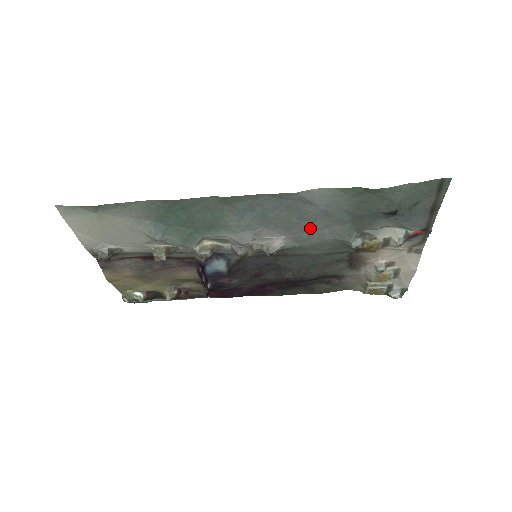
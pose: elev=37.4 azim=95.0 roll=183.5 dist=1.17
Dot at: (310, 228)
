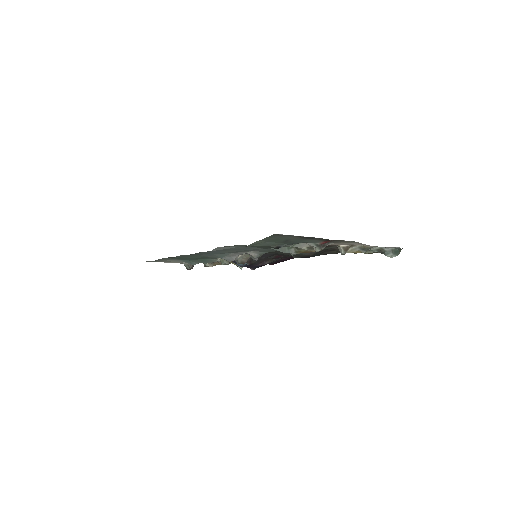
Dot at: (256, 249)
